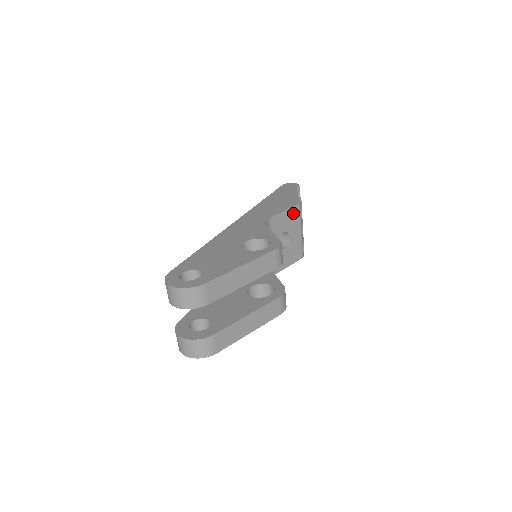
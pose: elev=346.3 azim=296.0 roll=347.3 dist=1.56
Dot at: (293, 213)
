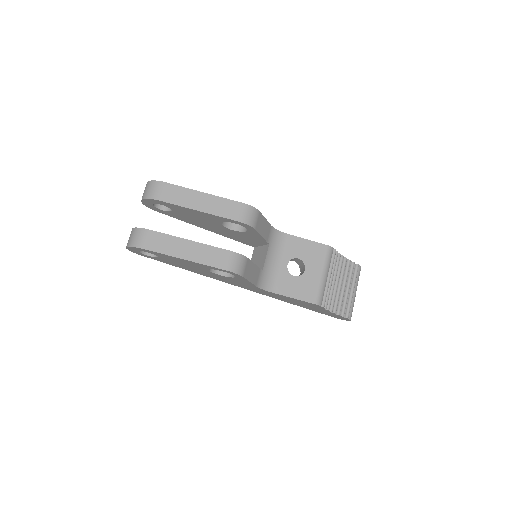
Dot at: (317, 249)
